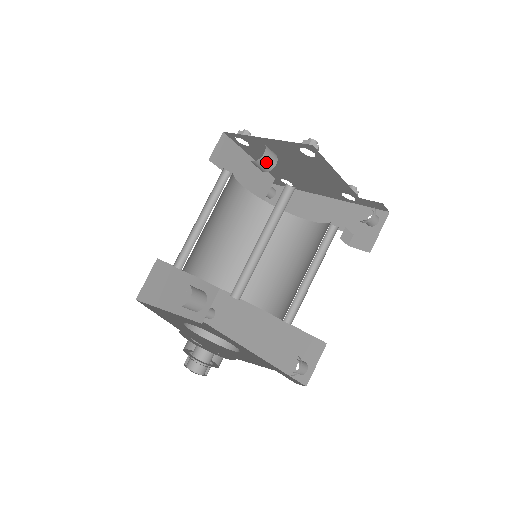
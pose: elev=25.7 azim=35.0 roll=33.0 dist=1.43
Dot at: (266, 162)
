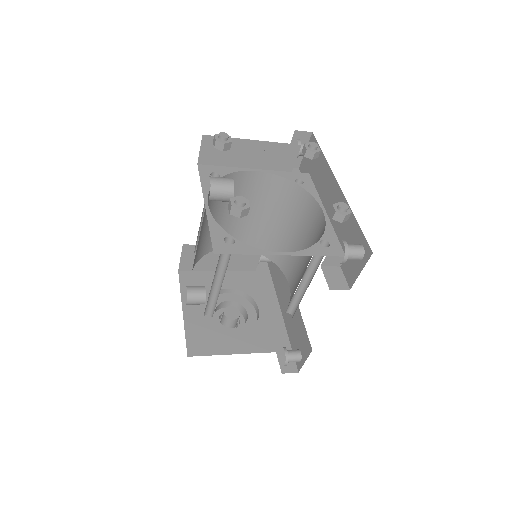
Dot at: (218, 200)
